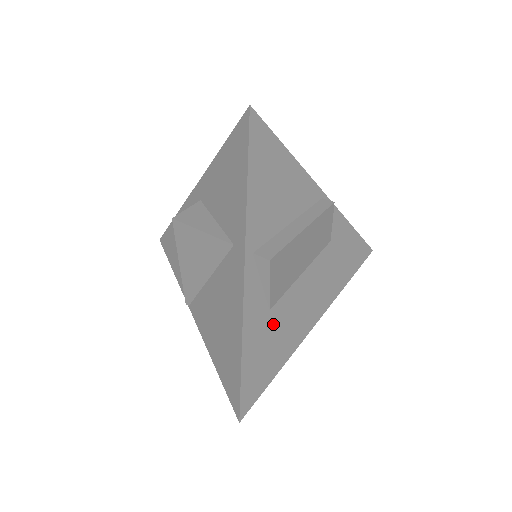
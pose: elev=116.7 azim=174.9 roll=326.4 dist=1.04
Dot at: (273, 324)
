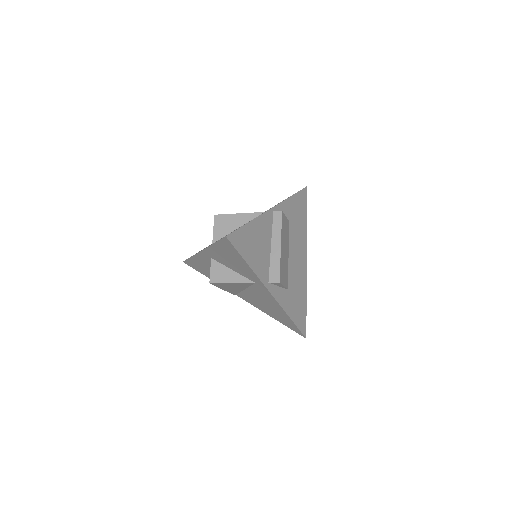
Dot at: (293, 291)
